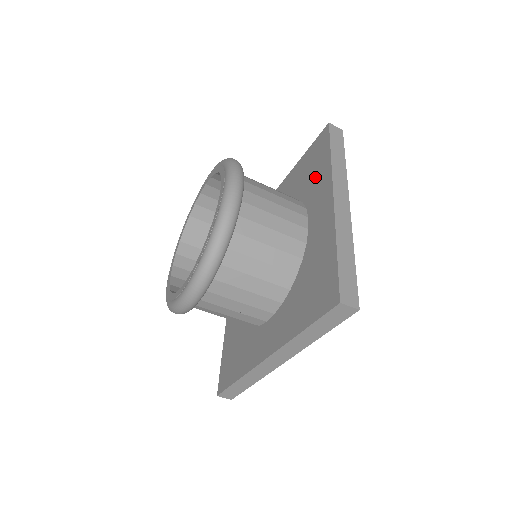
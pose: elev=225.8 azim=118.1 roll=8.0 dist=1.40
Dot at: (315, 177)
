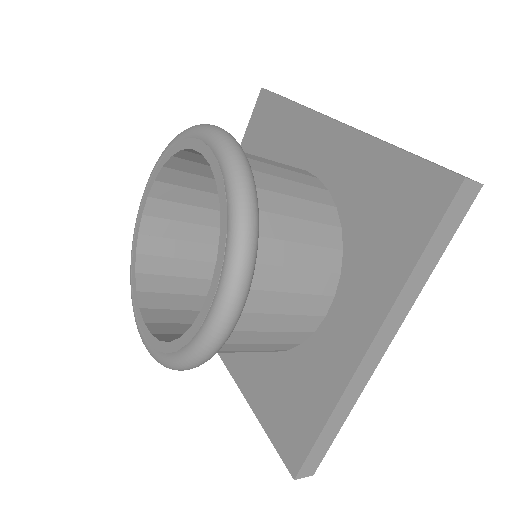
Dot at: (283, 136)
